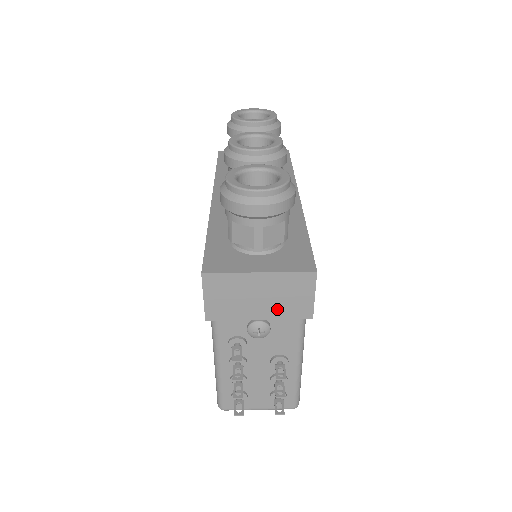
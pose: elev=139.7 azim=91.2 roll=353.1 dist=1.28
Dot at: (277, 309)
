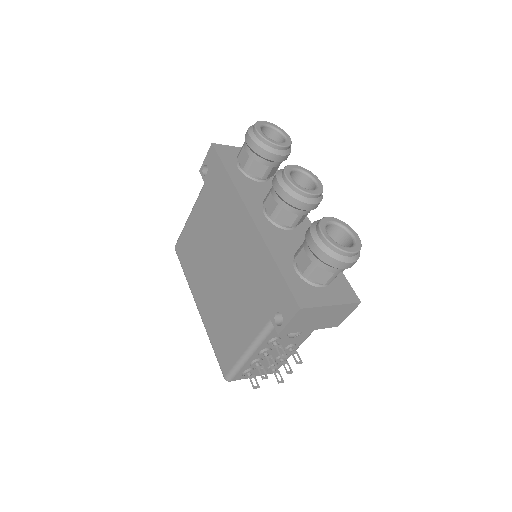
Dot at: (324, 324)
